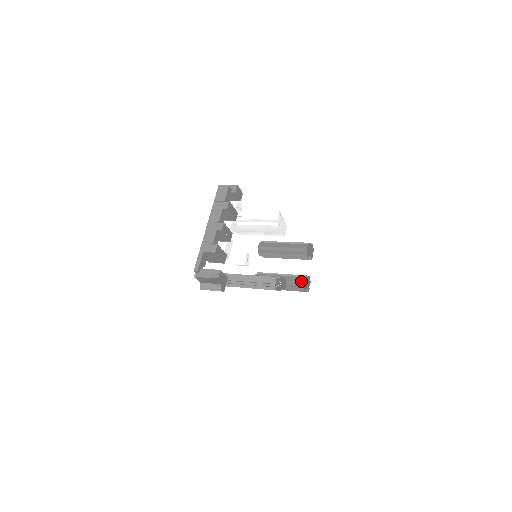
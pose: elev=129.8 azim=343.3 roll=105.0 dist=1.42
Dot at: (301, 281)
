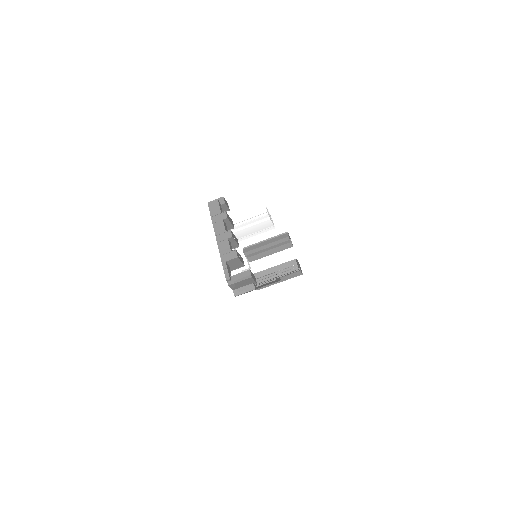
Dot at: occluded
